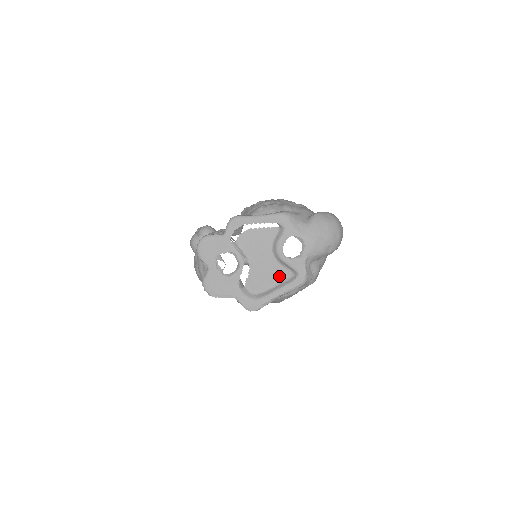
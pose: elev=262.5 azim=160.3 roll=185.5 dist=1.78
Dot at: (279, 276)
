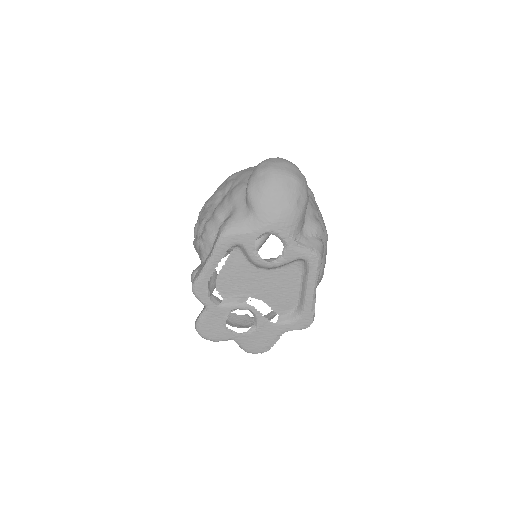
Dot at: (292, 276)
